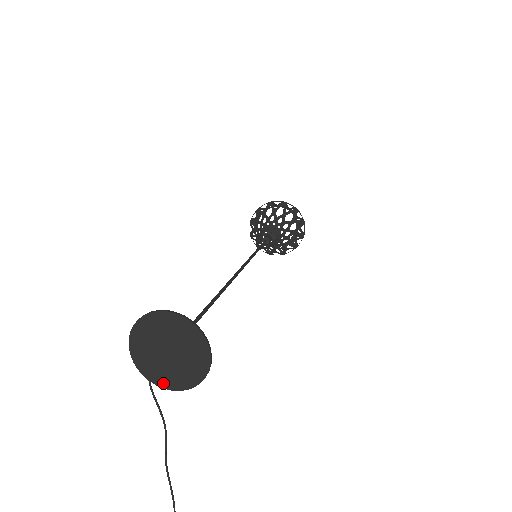
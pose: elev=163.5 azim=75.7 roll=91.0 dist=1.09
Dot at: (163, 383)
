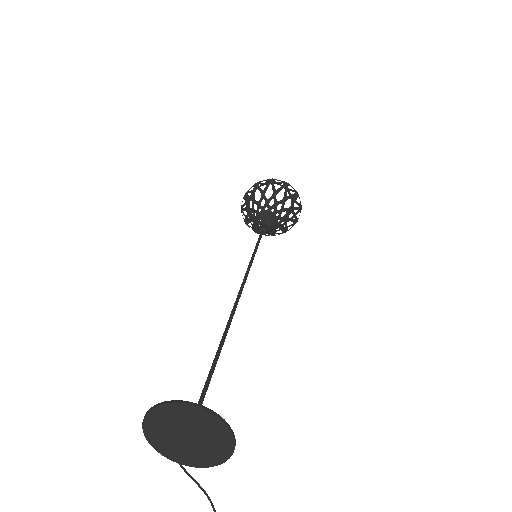
Dot at: (192, 463)
